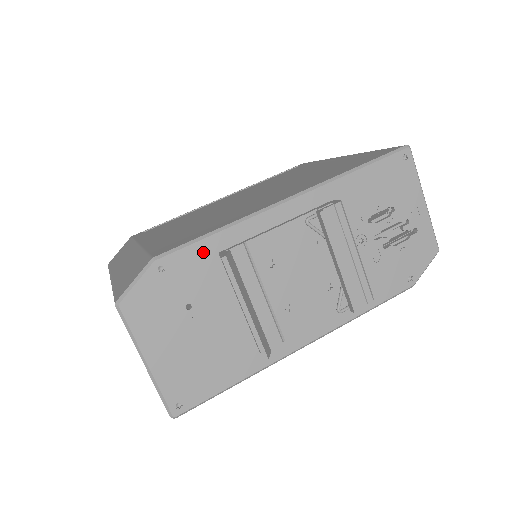
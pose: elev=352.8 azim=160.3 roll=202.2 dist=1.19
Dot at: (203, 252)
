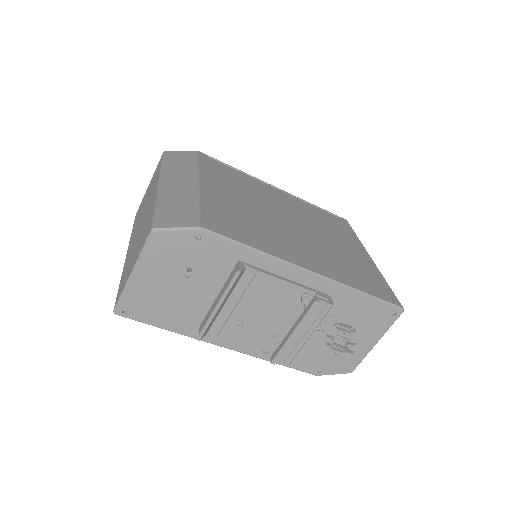
Dot at: (231, 252)
